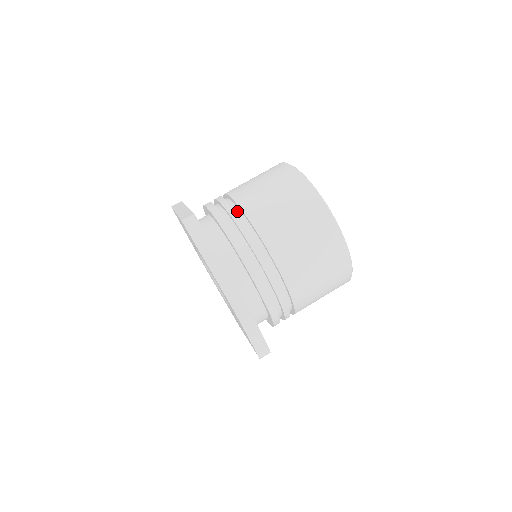
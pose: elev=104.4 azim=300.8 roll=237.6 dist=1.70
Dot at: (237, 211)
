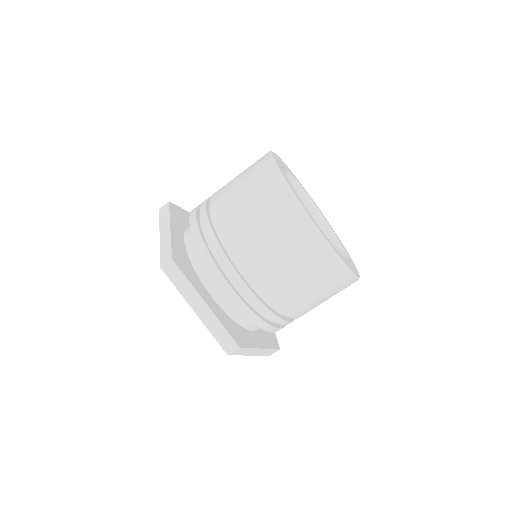
Dot at: (221, 238)
